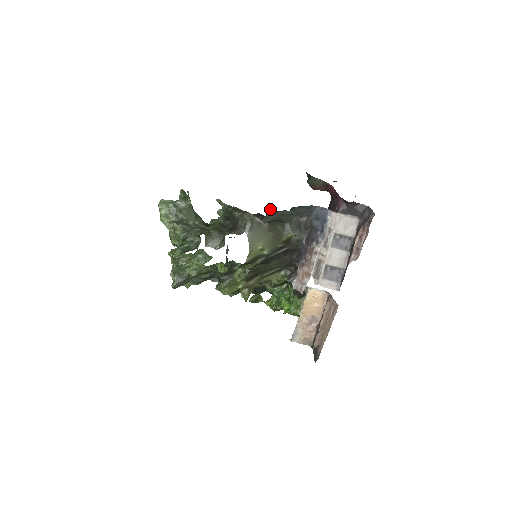
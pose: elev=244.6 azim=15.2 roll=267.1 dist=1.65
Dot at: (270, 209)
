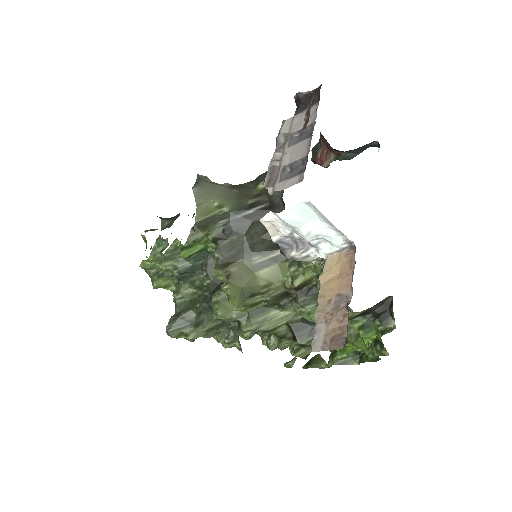
Dot at: occluded
